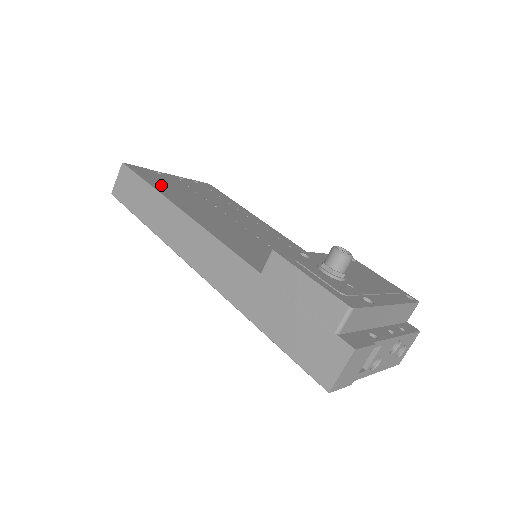
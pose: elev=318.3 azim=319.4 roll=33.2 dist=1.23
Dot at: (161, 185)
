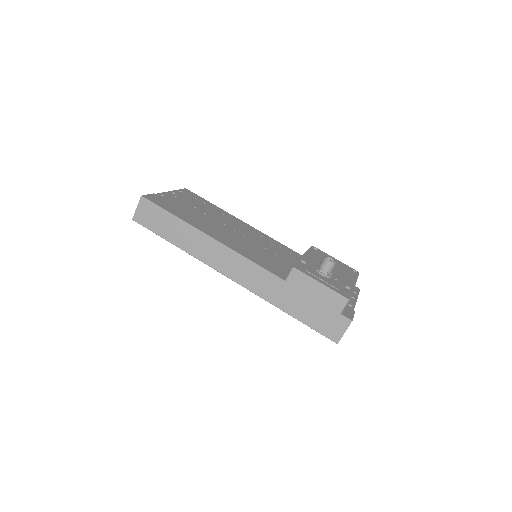
Dot at: (179, 212)
